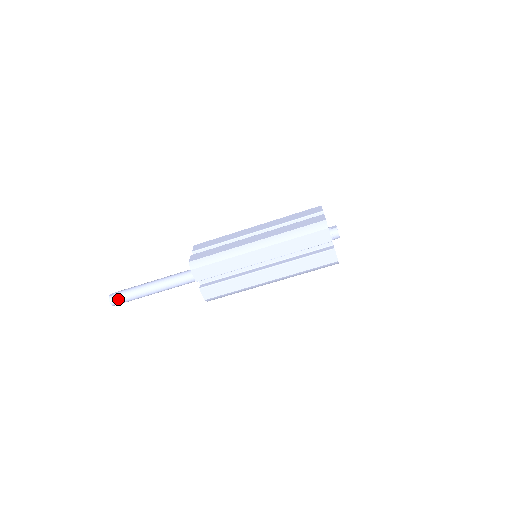
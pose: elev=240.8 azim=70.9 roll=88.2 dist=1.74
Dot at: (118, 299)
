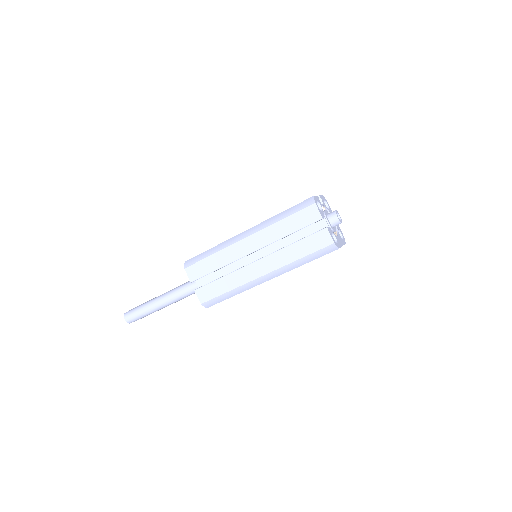
Dot at: (131, 314)
